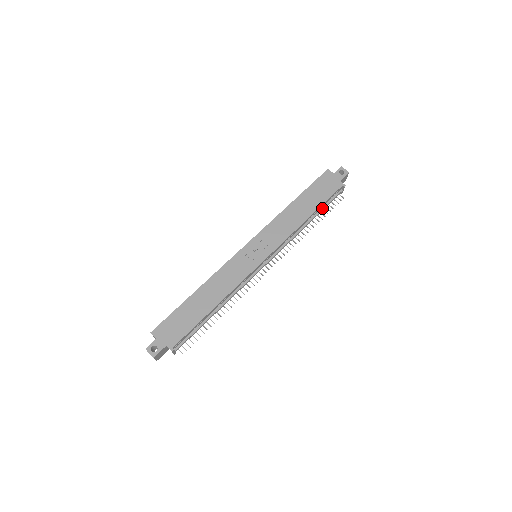
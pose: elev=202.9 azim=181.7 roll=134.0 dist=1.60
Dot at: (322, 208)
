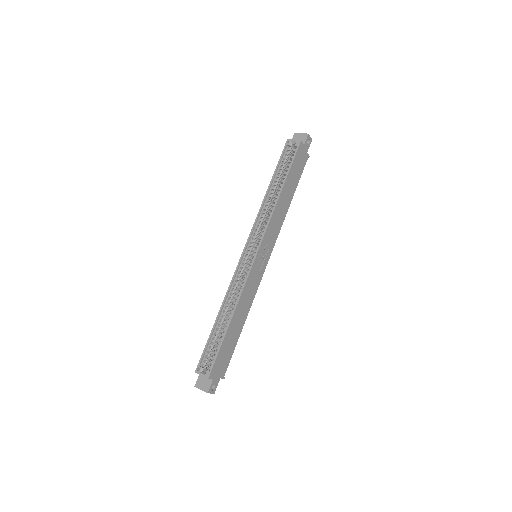
Dot at: occluded
